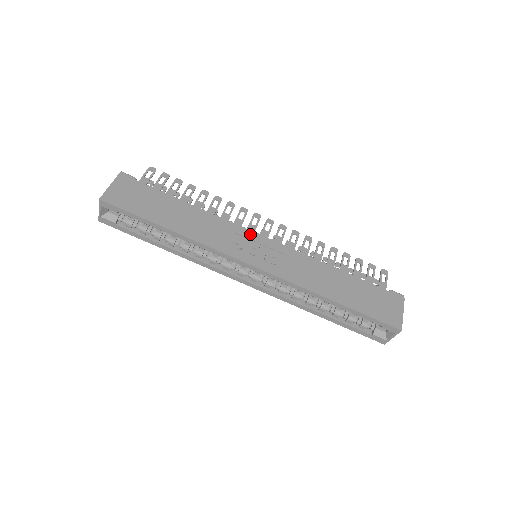
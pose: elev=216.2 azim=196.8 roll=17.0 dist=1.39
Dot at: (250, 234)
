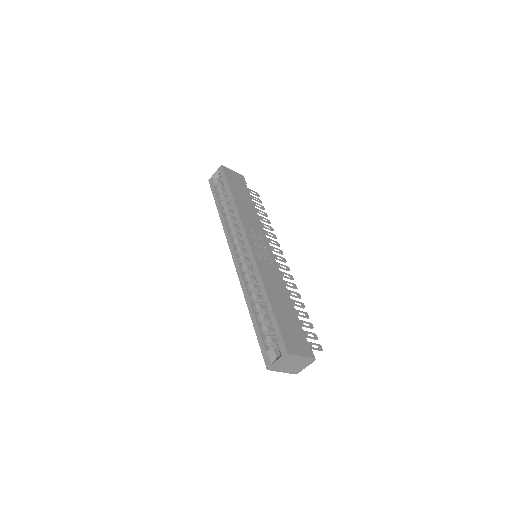
Dot at: (266, 242)
